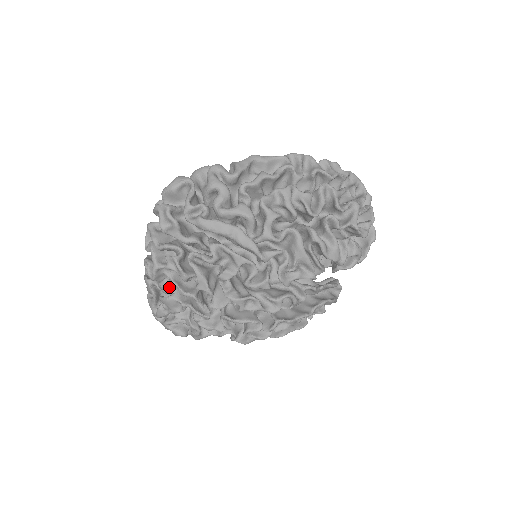
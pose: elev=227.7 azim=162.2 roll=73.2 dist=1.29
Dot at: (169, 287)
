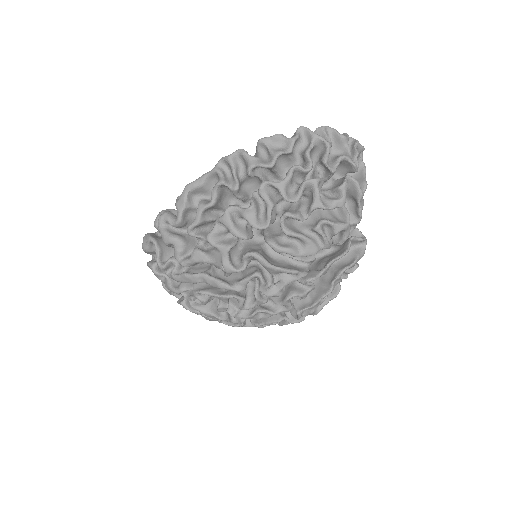
Dot at: occluded
